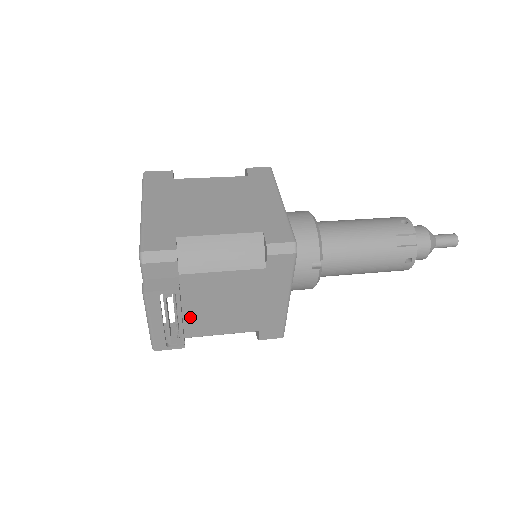
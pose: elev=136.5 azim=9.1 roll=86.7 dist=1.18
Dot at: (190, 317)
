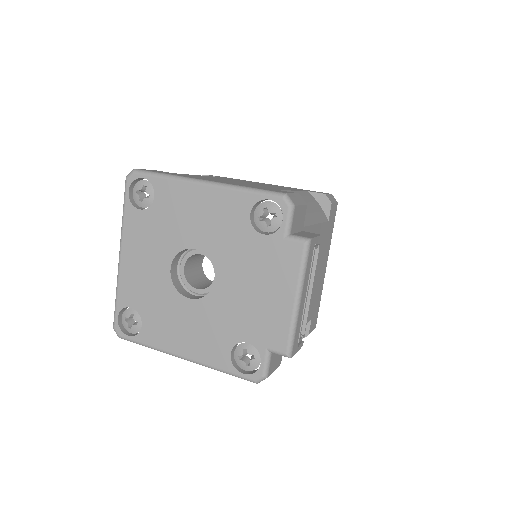
Dot at: occluded
